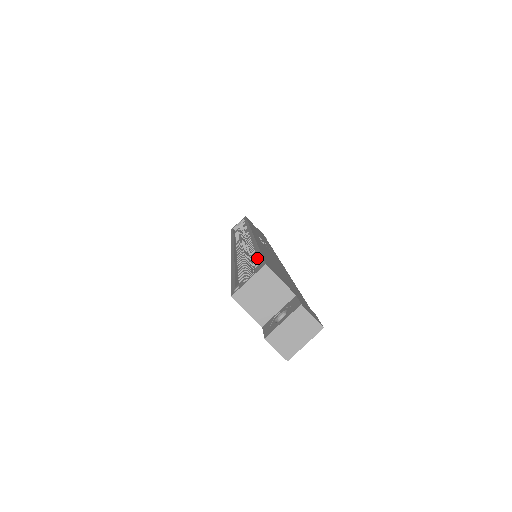
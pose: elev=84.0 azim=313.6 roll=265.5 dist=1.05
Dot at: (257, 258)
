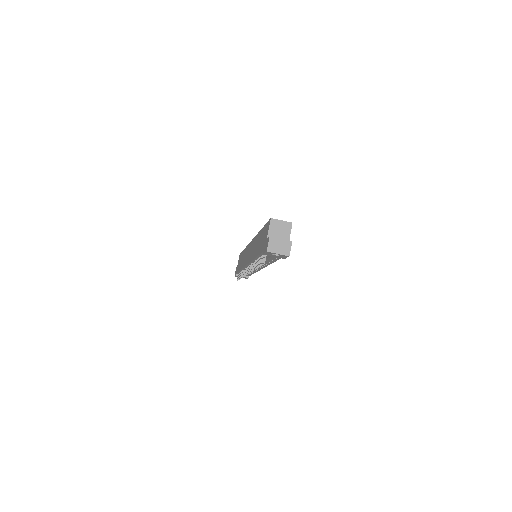
Dot at: occluded
